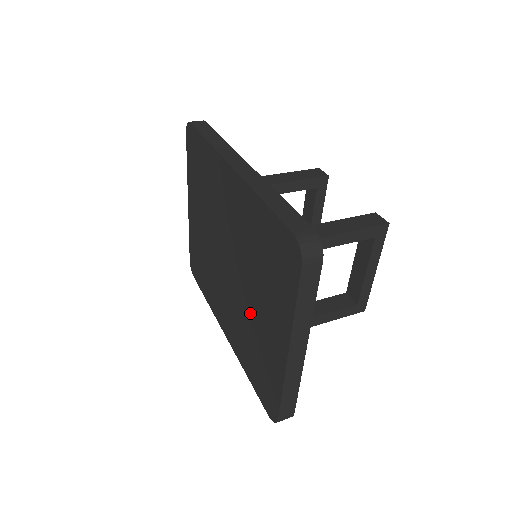
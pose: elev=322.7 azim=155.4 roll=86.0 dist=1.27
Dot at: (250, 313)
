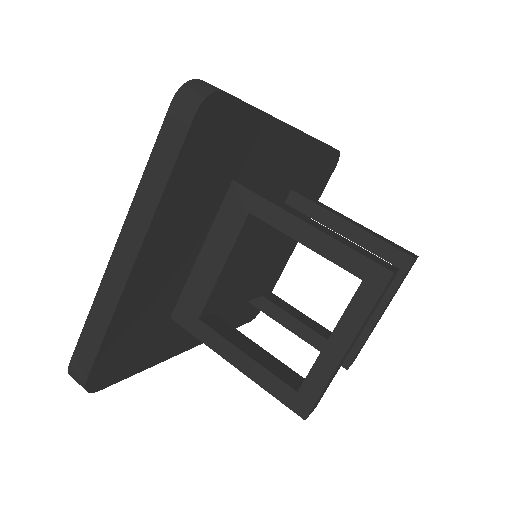
Dot at: occluded
